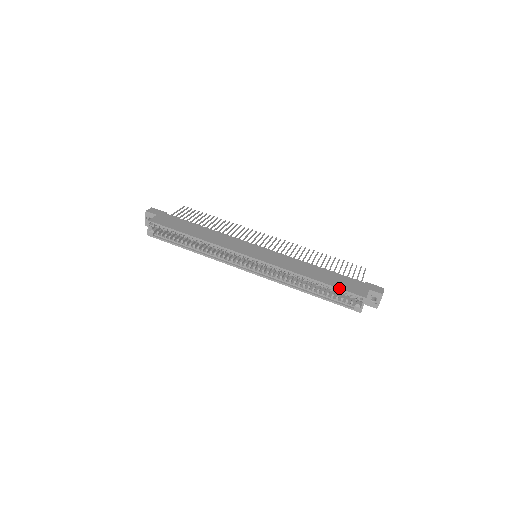
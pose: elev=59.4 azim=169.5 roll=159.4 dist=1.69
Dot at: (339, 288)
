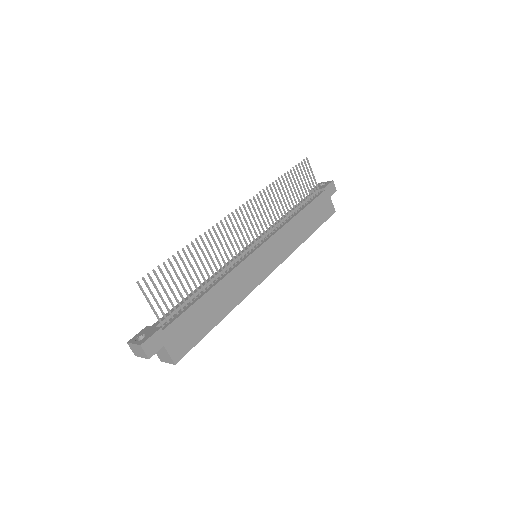
Dot at: occluded
